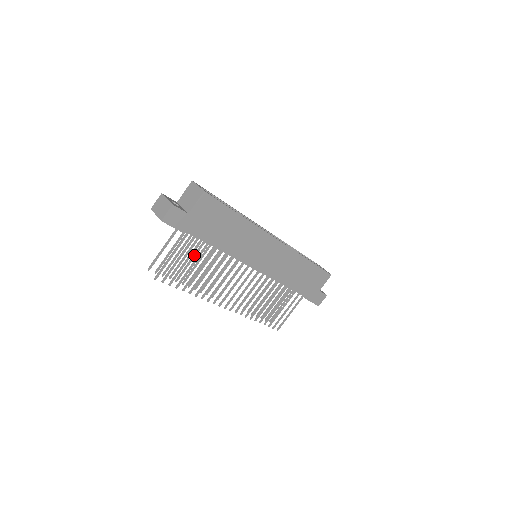
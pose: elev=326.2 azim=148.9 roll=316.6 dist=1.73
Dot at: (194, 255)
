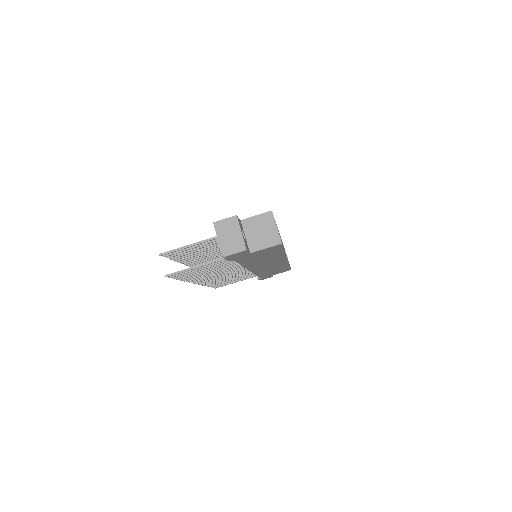
Dot at: (209, 249)
